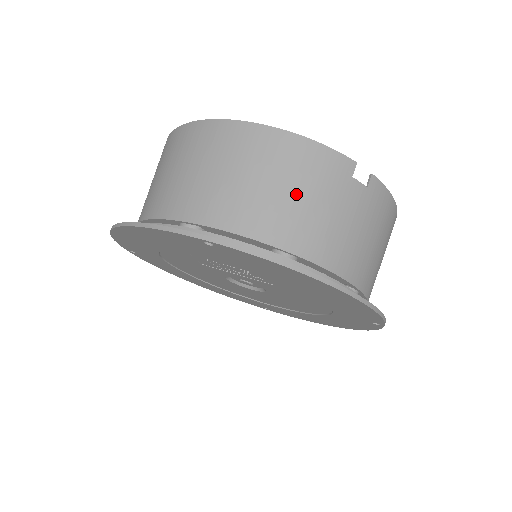
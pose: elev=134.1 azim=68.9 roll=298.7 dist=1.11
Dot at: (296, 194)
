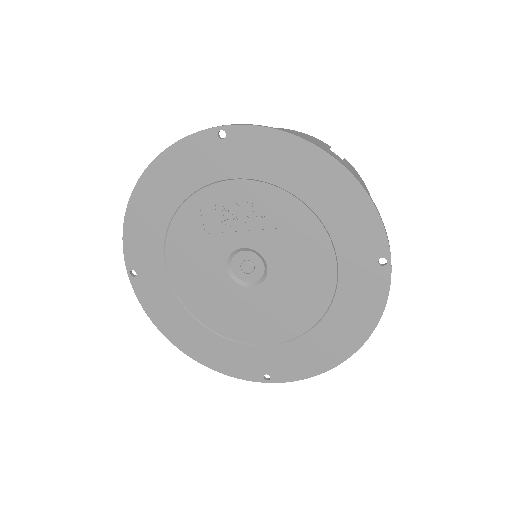
Dot at: occluded
